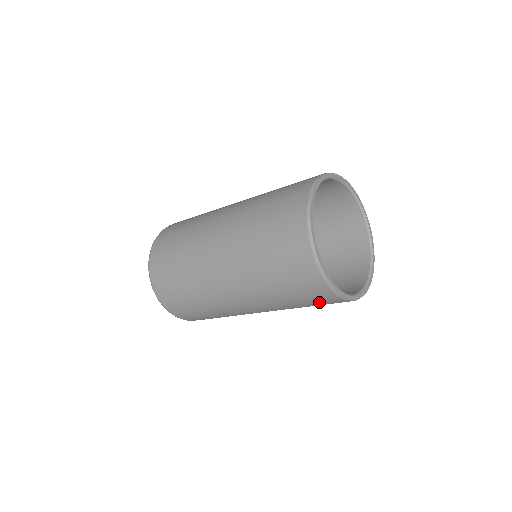
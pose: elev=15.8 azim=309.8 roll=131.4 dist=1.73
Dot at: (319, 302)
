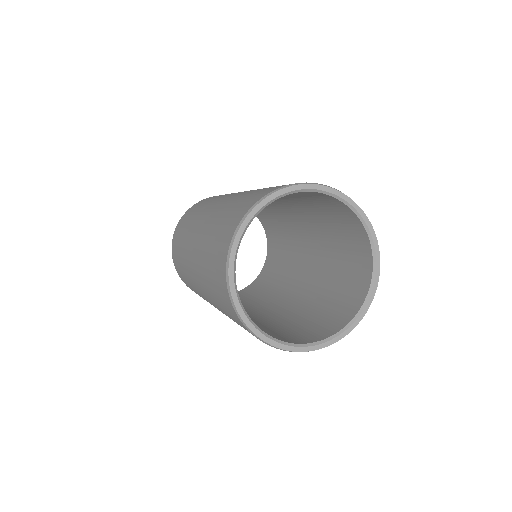
Dot at: occluded
